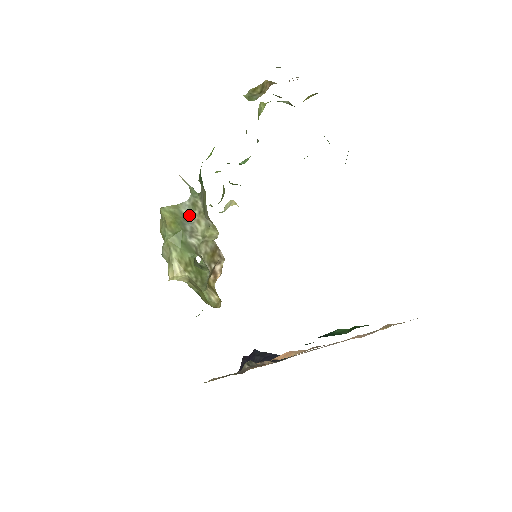
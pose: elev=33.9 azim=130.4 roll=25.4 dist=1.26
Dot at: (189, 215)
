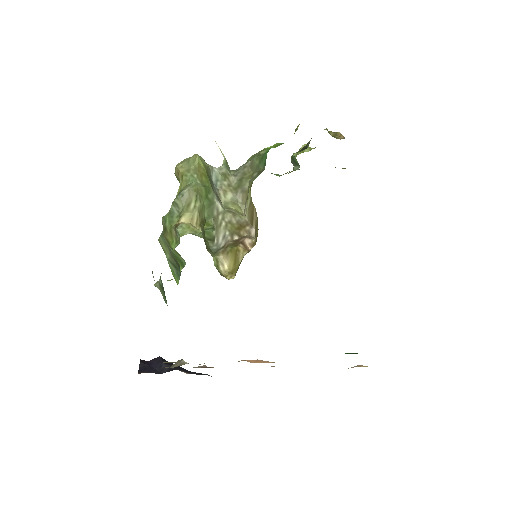
Dot at: (215, 181)
